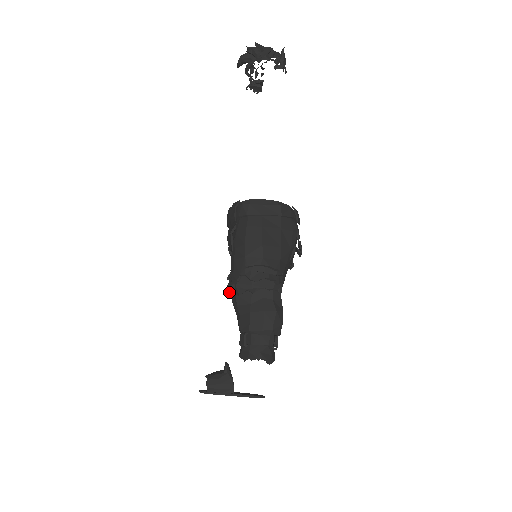
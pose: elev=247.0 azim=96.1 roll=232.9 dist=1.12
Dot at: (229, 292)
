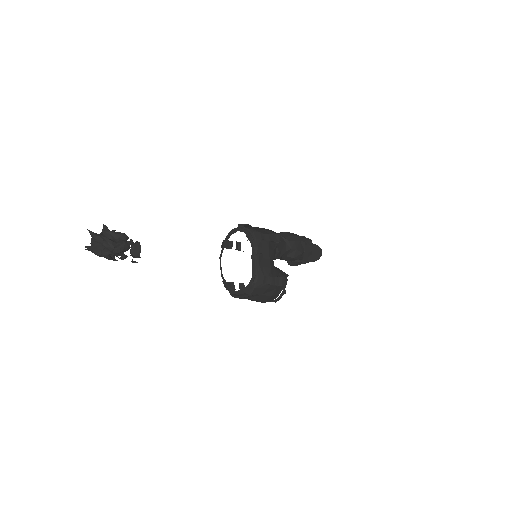
Dot at: occluded
